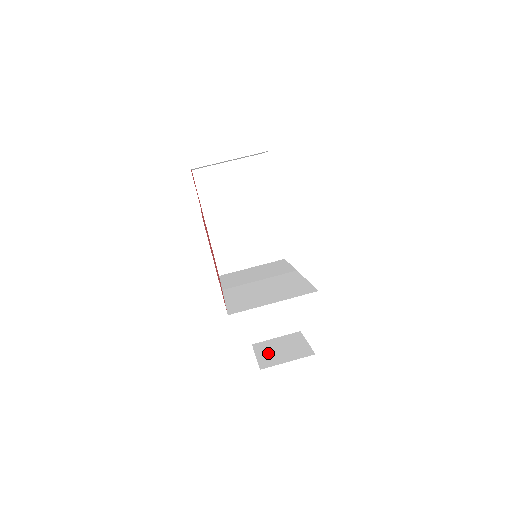
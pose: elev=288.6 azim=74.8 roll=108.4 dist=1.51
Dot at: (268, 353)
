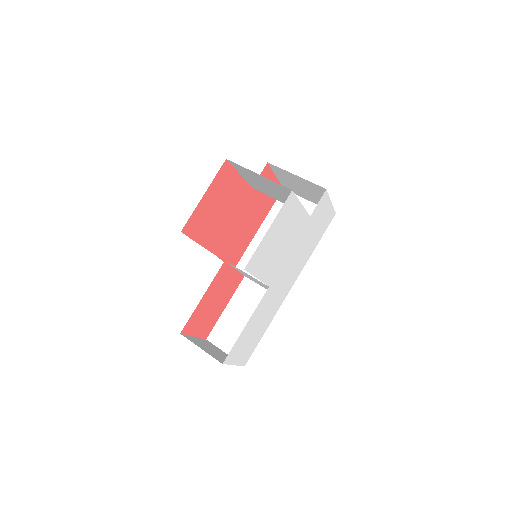
Dot at: occluded
